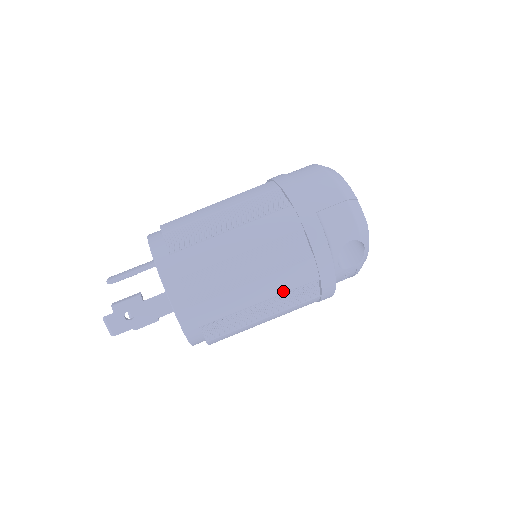
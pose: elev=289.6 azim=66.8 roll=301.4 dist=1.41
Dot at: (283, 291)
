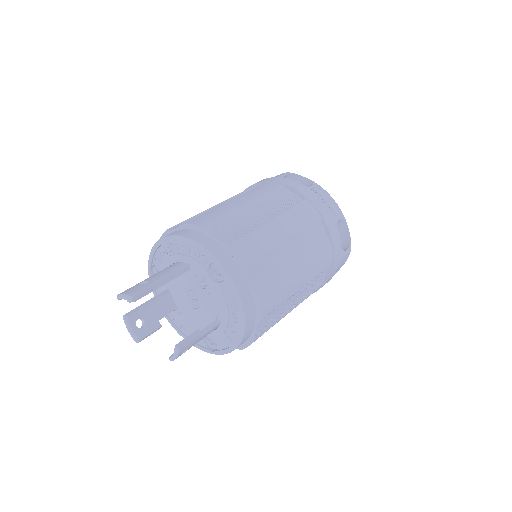
Dot at: (260, 196)
